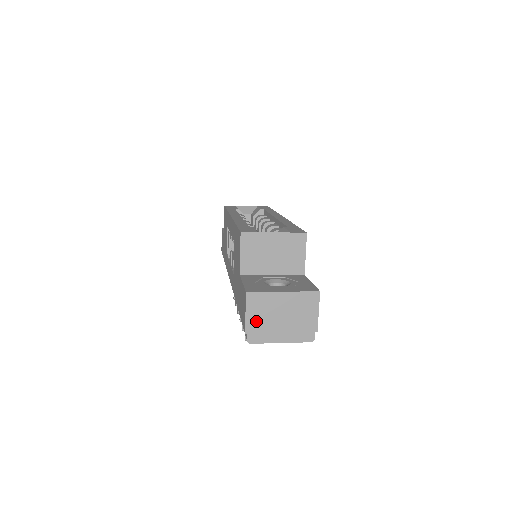
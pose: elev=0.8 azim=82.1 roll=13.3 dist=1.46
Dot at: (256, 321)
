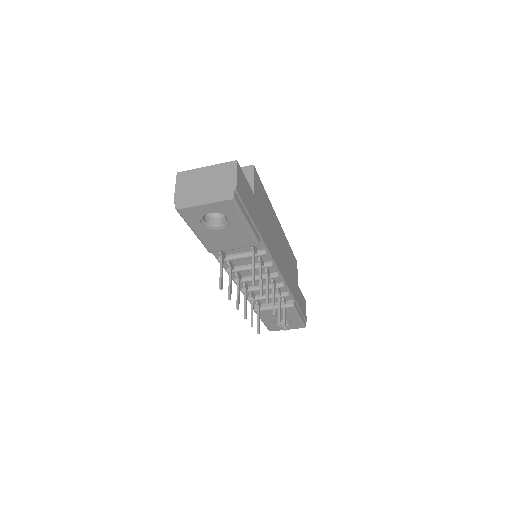
Dot at: (183, 191)
